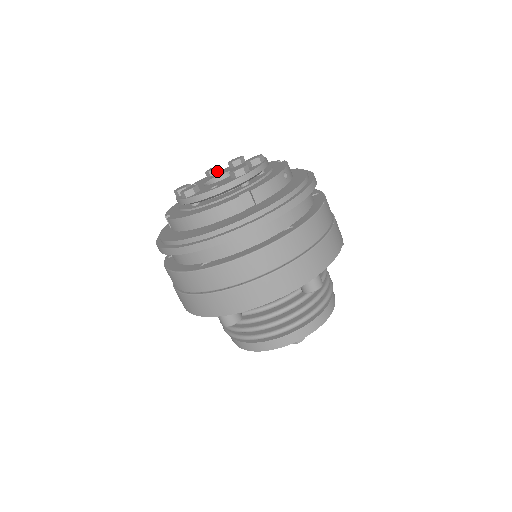
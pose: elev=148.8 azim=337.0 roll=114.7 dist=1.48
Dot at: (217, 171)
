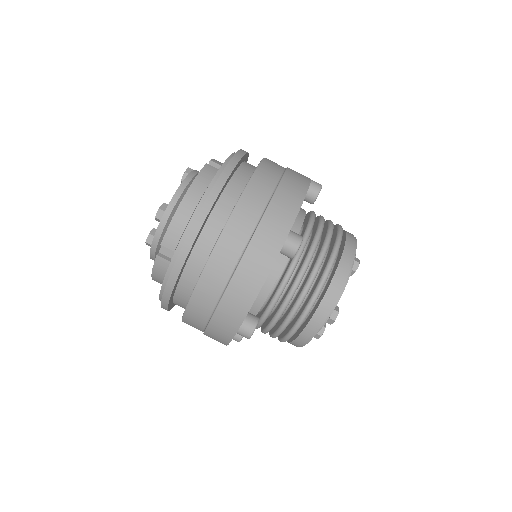
Dot at: occluded
